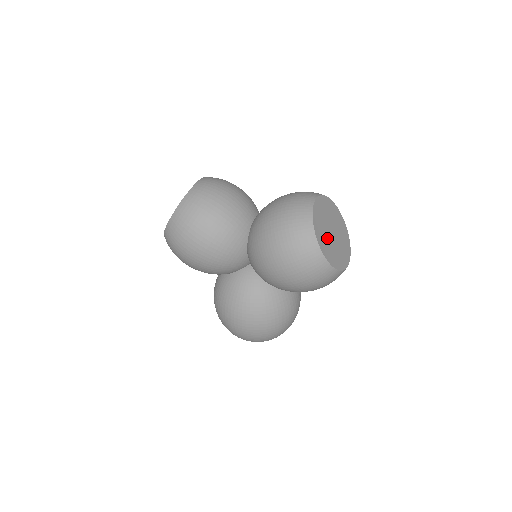
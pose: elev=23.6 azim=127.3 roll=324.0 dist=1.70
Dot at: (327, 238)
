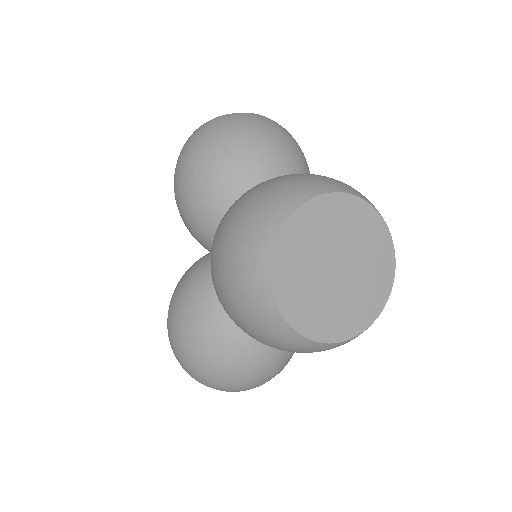
Dot at: (312, 260)
